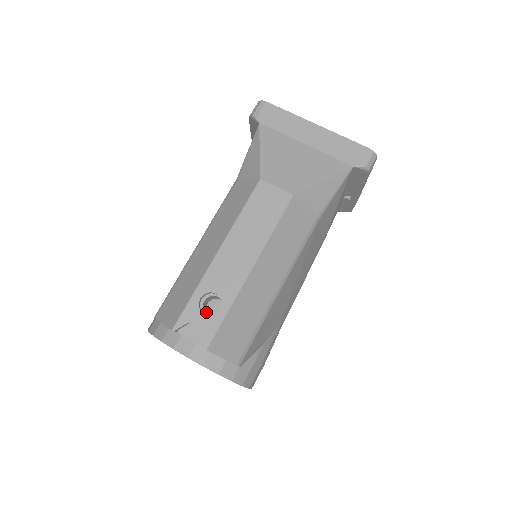
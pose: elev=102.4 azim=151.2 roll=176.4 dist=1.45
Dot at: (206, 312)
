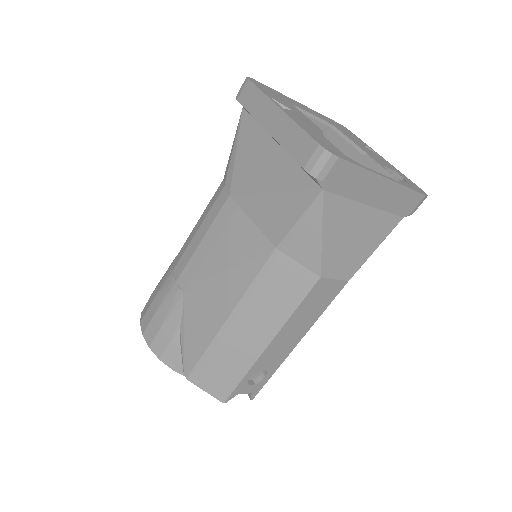
Dot at: occluded
